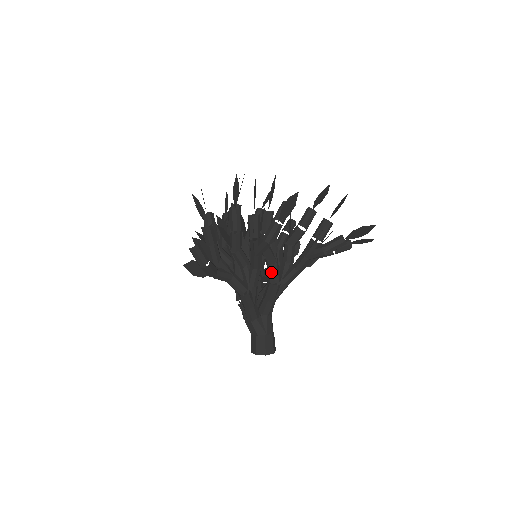
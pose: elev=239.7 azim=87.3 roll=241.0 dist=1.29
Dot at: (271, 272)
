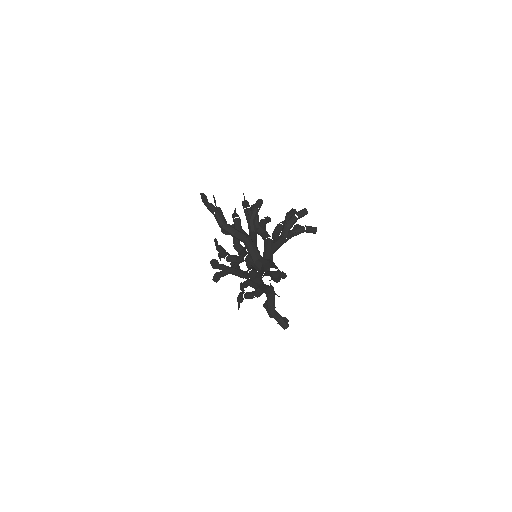
Dot at: (264, 235)
